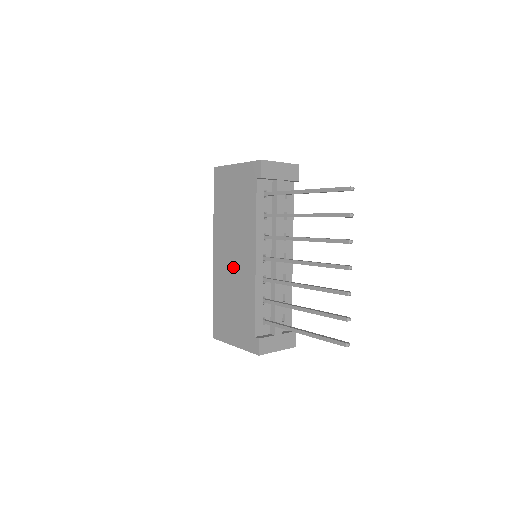
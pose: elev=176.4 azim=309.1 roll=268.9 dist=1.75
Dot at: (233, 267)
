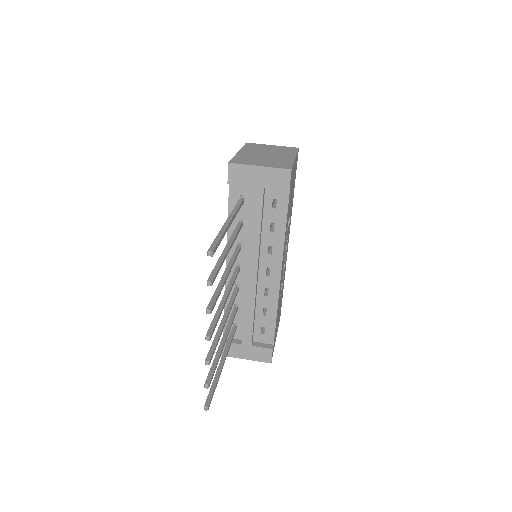
Dot at: occluded
